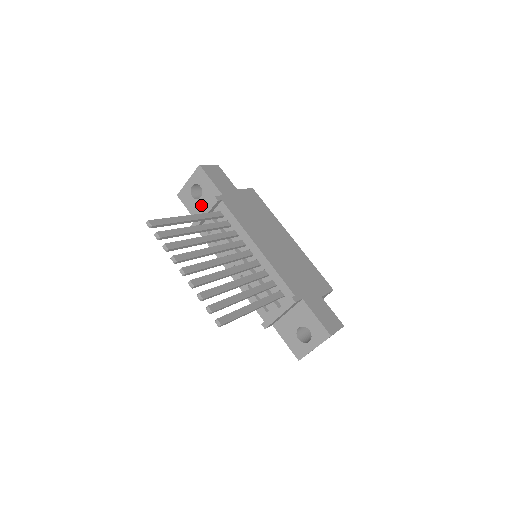
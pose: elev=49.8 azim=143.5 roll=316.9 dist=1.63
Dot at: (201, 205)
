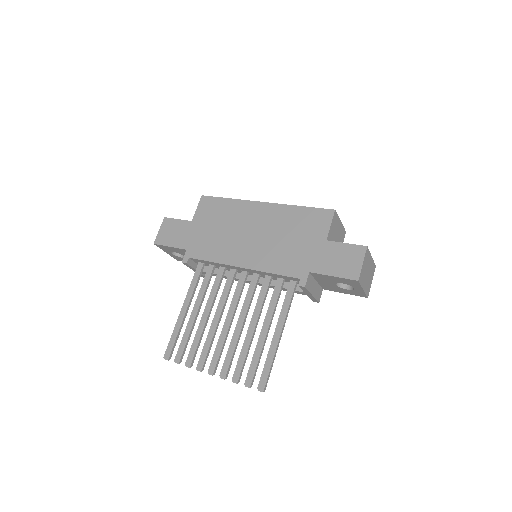
Dot at: occluded
